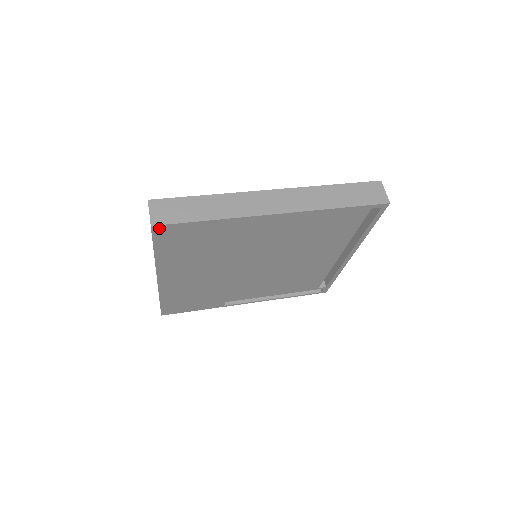
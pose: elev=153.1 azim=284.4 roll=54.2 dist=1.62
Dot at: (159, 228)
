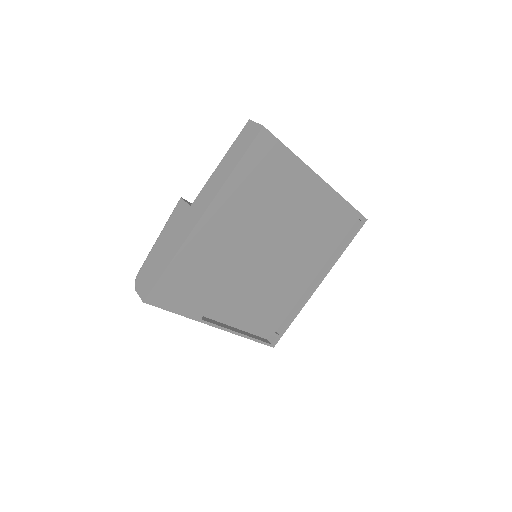
Dot at: (264, 134)
